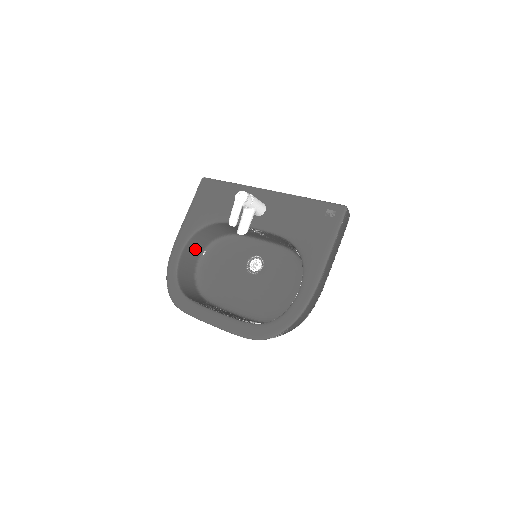
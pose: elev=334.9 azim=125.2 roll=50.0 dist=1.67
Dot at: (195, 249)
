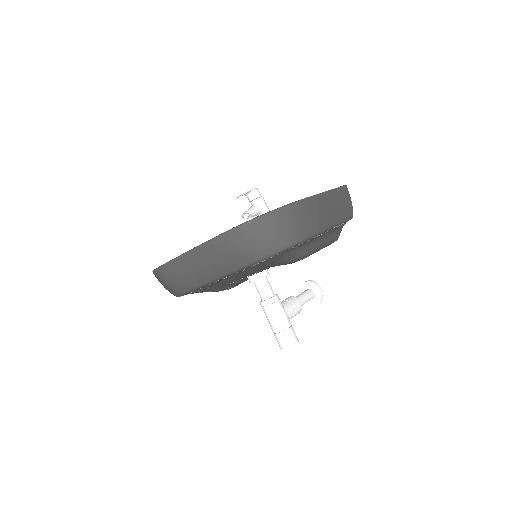
Dot at: occluded
